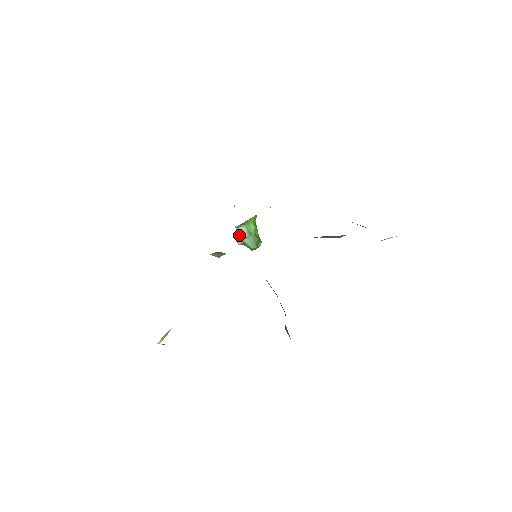
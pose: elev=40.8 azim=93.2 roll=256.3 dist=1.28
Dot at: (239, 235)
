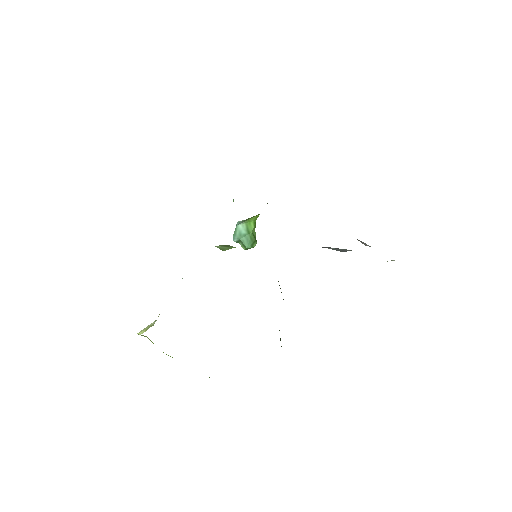
Dot at: (237, 231)
